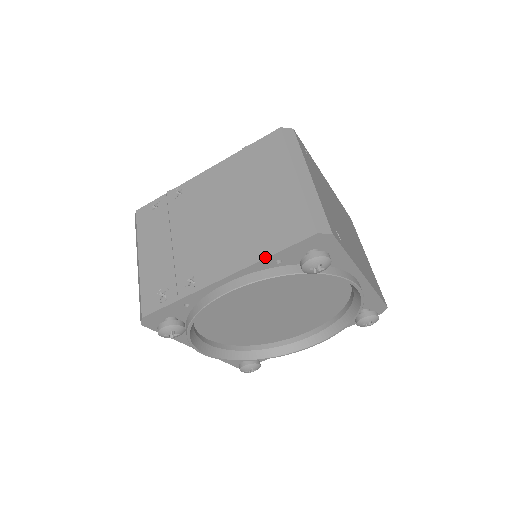
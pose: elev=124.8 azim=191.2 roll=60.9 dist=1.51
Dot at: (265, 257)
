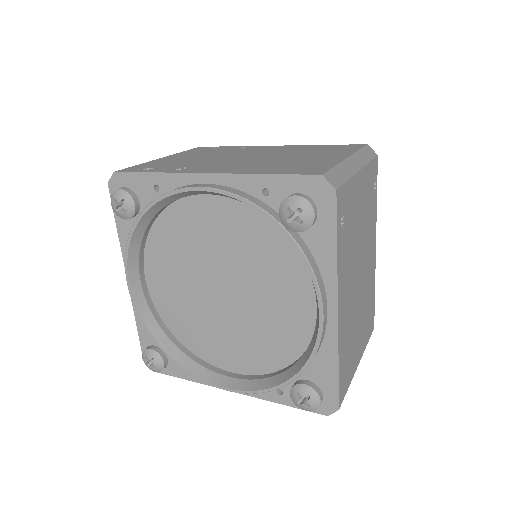
Dot at: (257, 173)
